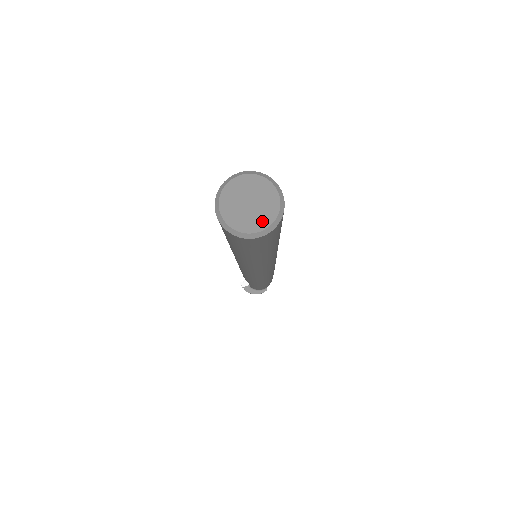
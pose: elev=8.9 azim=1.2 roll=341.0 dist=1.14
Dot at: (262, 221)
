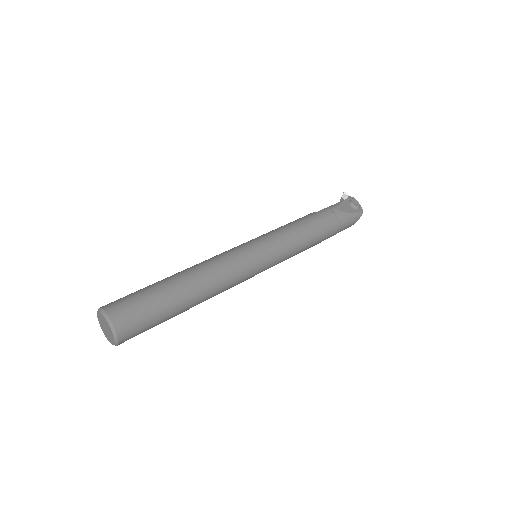
Dot at: (106, 334)
